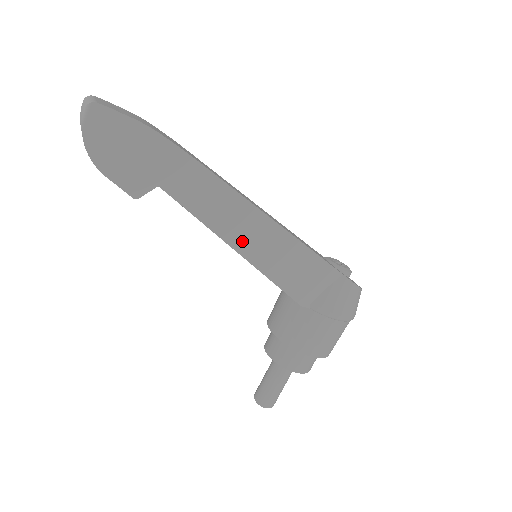
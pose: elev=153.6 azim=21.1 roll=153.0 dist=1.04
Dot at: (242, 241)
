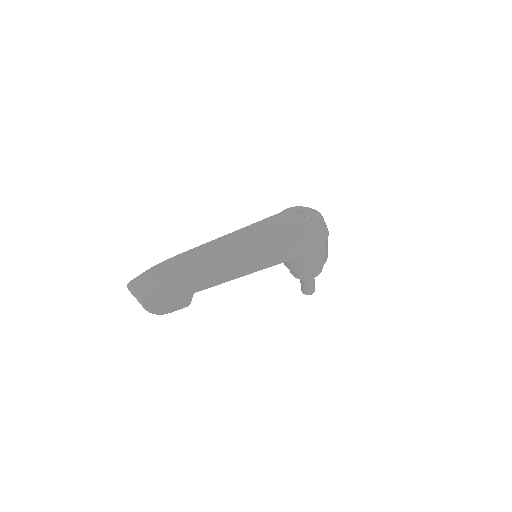
Dot at: (247, 269)
